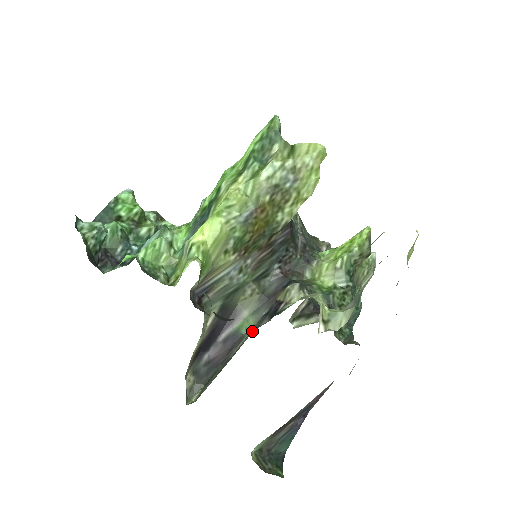
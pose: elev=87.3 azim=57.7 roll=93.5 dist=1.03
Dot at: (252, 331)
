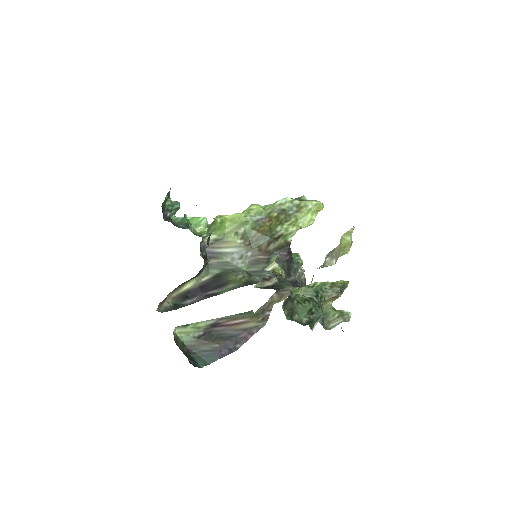
Dot at: occluded
